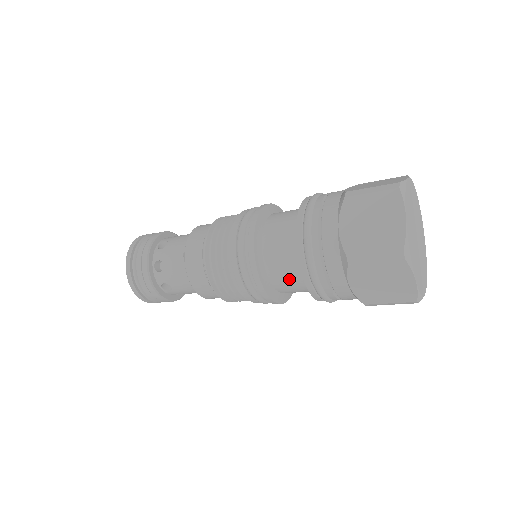
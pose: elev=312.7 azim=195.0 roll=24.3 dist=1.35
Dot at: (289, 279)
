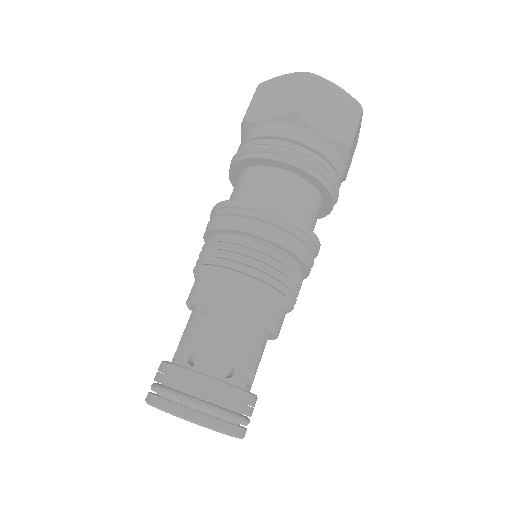
Dot at: (290, 194)
